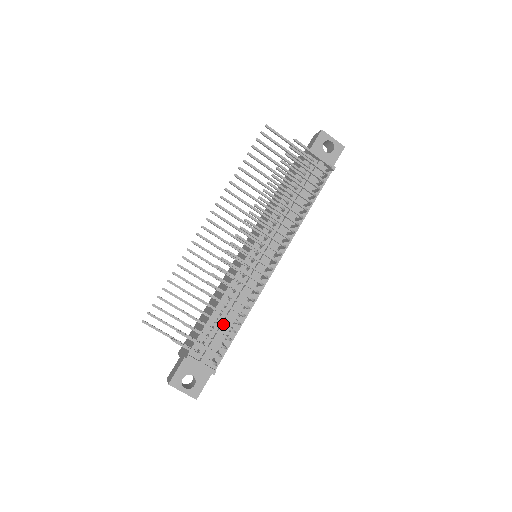
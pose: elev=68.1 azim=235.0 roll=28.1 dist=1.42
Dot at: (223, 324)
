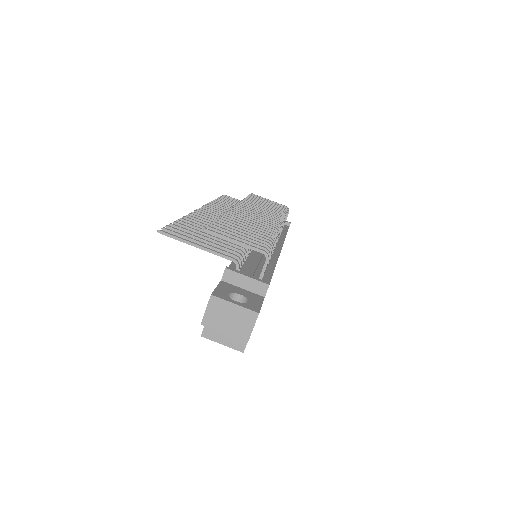
Dot at: (256, 235)
